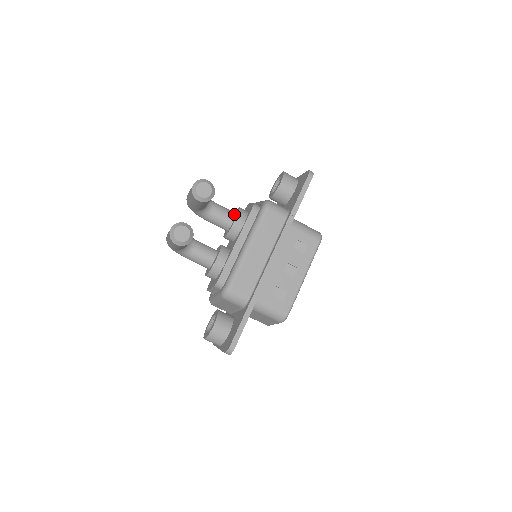
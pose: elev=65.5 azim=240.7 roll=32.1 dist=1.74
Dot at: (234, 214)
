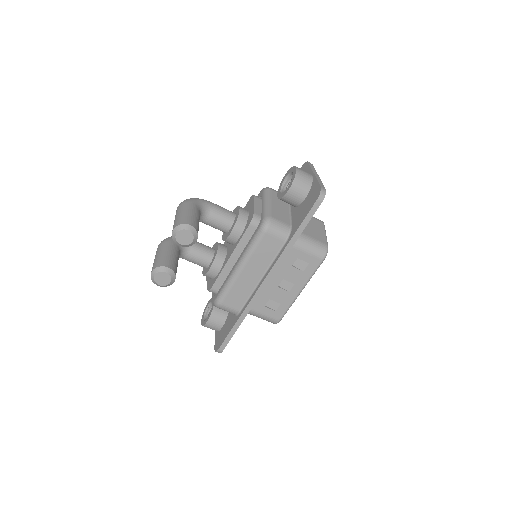
Dot at: (232, 220)
